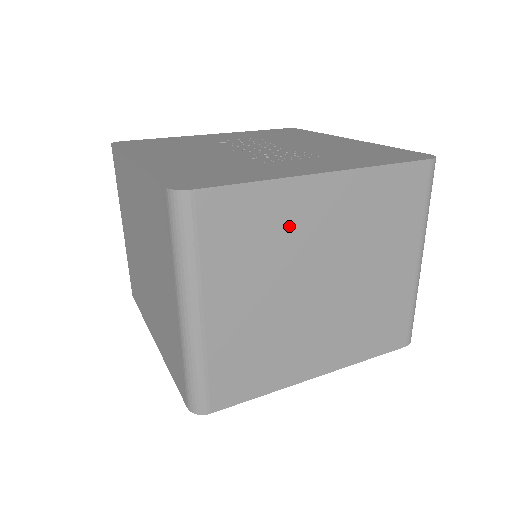
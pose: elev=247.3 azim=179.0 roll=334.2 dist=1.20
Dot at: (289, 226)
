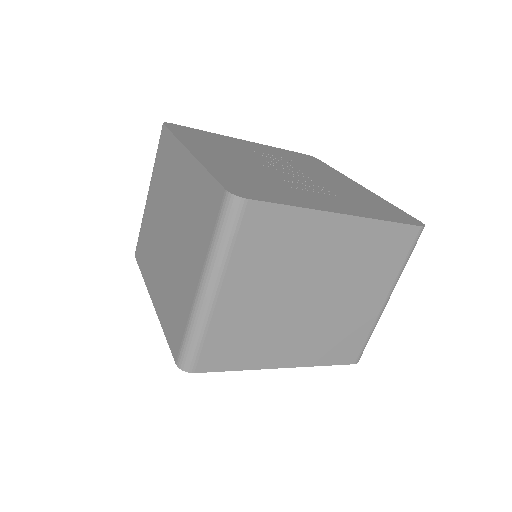
Dot at: (304, 246)
